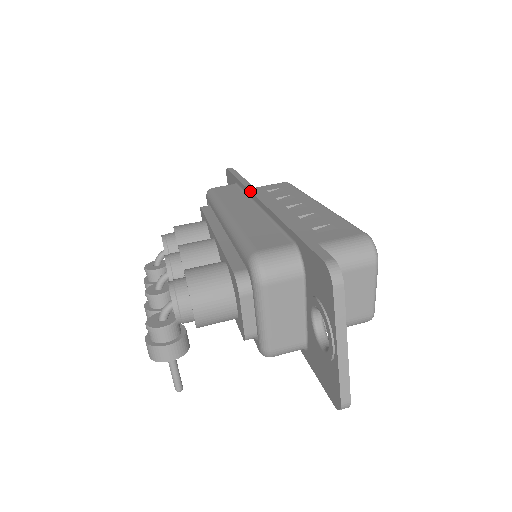
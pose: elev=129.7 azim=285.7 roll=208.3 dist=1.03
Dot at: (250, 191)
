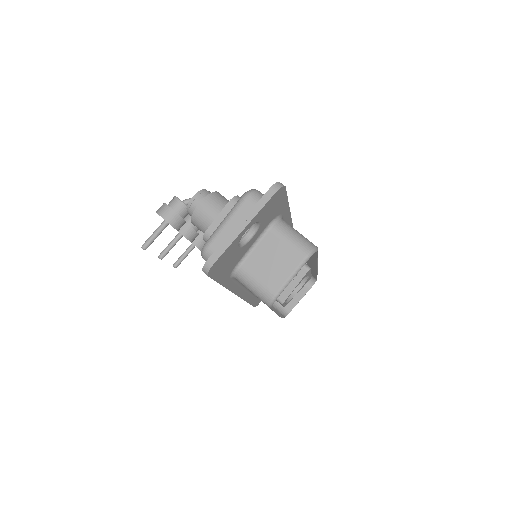
Dot at: occluded
